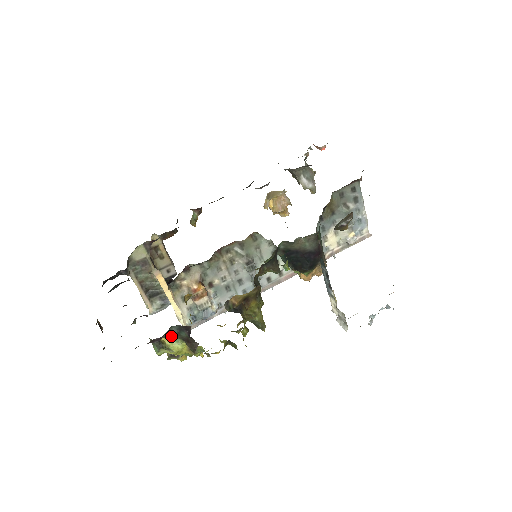
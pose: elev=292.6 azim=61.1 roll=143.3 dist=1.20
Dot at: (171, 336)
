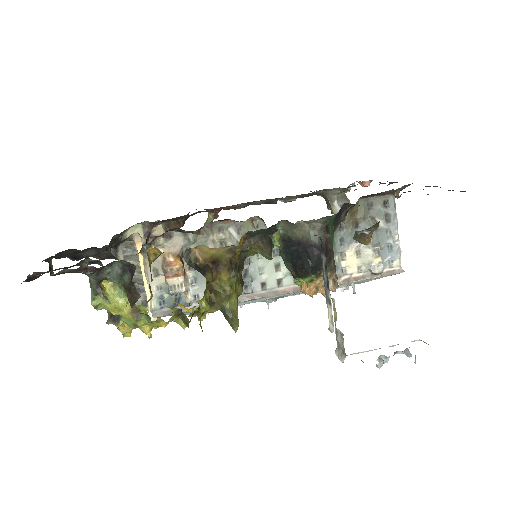
Dot at: (112, 277)
